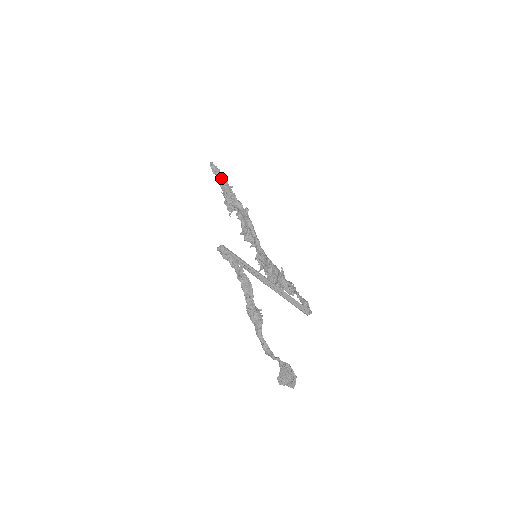
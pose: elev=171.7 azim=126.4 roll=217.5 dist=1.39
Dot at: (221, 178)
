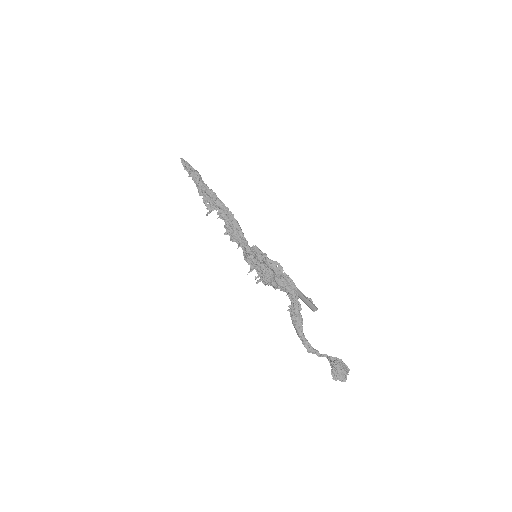
Dot at: (197, 175)
